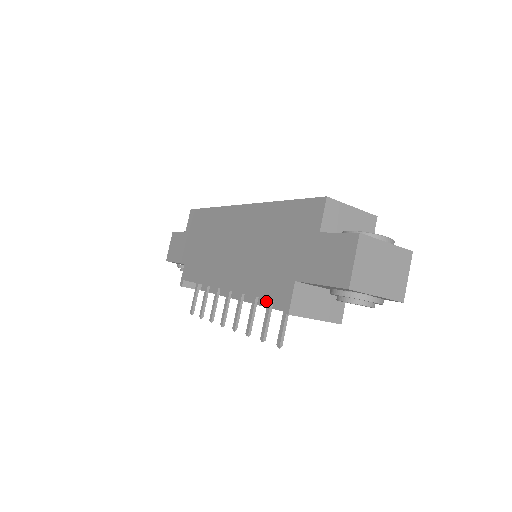
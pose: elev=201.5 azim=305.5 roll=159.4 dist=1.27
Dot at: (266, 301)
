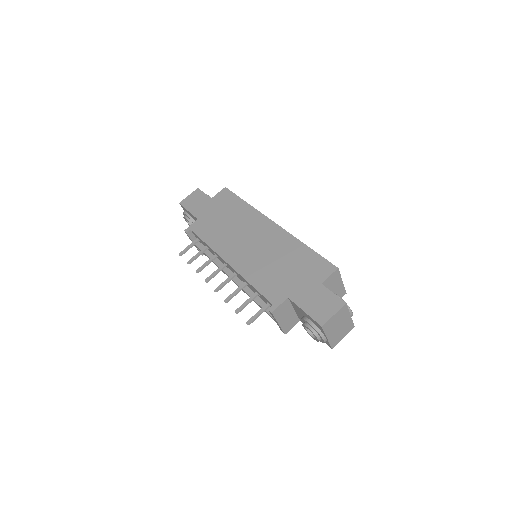
Dot at: (249, 289)
